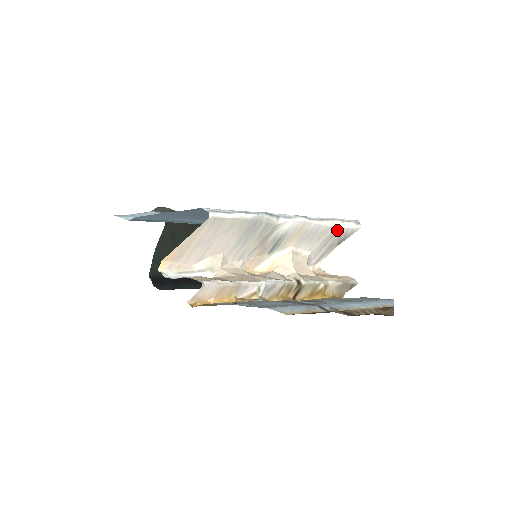
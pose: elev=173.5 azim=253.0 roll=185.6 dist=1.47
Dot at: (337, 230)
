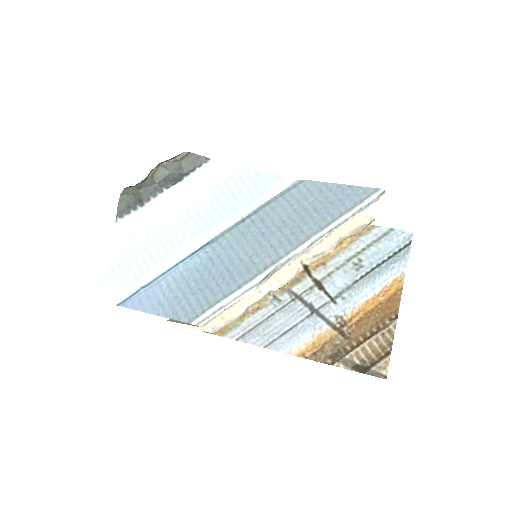
Dot at: occluded
